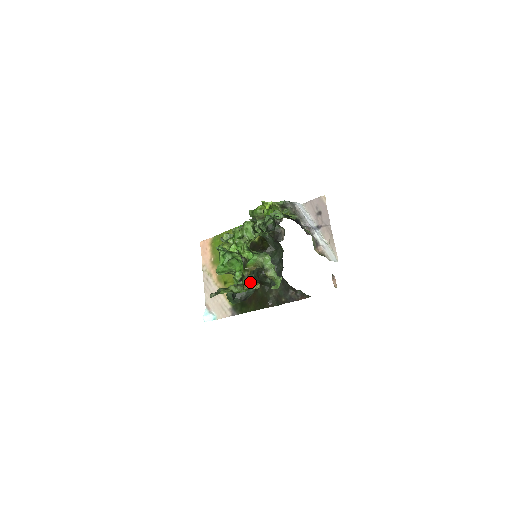
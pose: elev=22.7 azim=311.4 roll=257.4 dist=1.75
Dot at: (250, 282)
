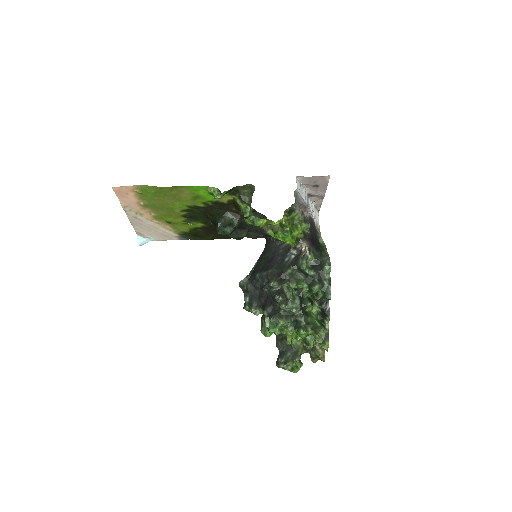
Dot at: (320, 359)
